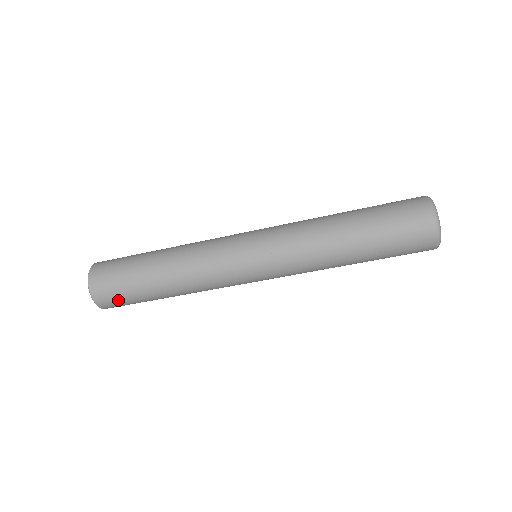
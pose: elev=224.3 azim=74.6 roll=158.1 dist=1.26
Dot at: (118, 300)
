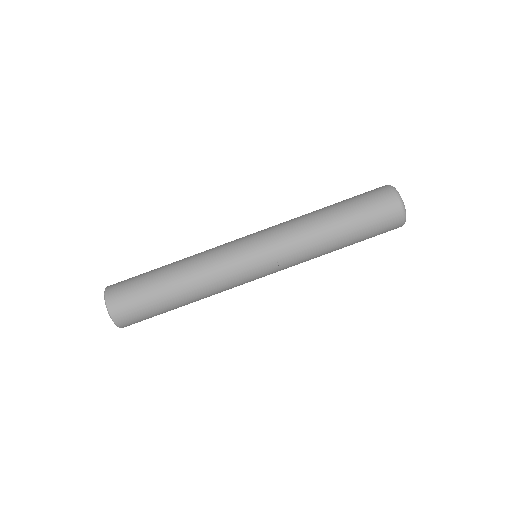
Dot at: (136, 315)
